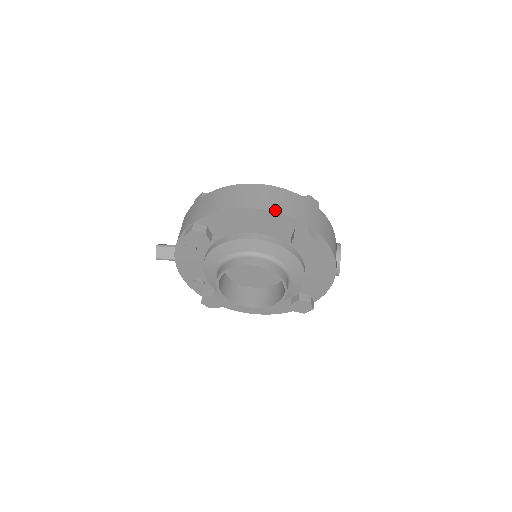
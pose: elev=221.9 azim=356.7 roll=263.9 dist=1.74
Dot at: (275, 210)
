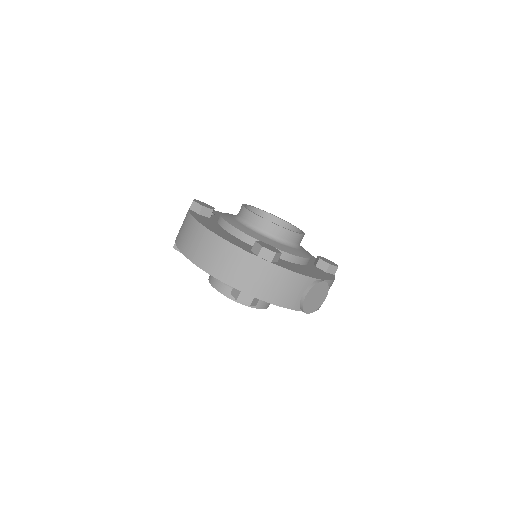
Dot at: (208, 271)
